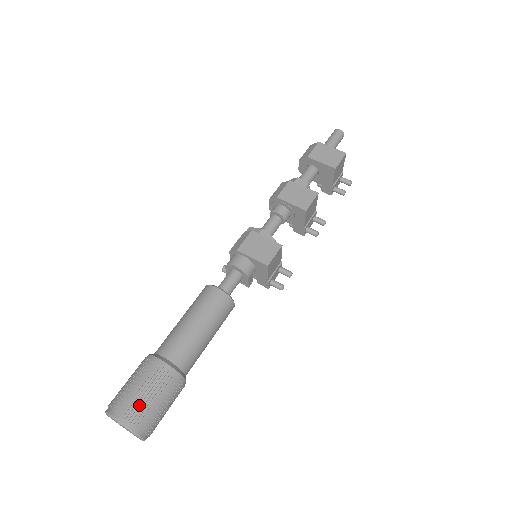
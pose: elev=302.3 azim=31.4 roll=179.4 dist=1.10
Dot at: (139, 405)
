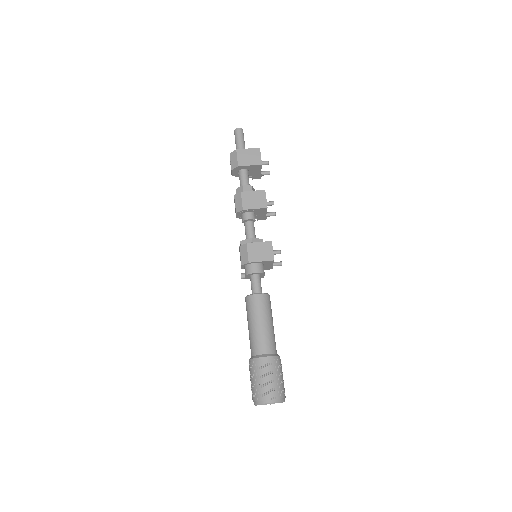
Dot at: (274, 388)
